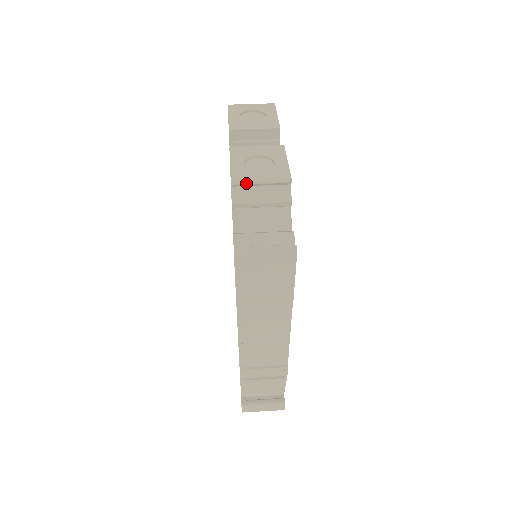
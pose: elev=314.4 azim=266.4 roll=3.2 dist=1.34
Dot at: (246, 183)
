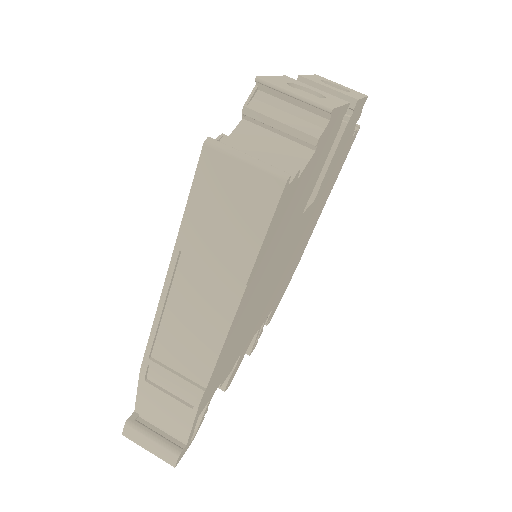
Dot at: (274, 86)
